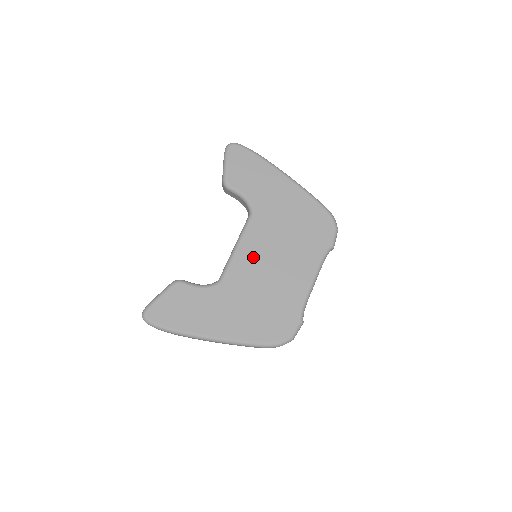
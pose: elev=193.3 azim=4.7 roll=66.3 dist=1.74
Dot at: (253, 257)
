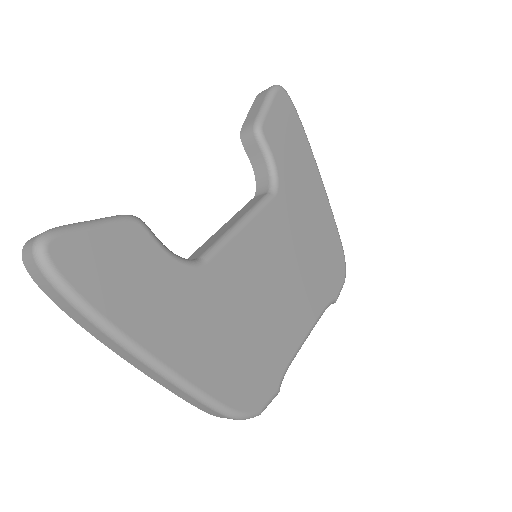
Dot at: (256, 255)
